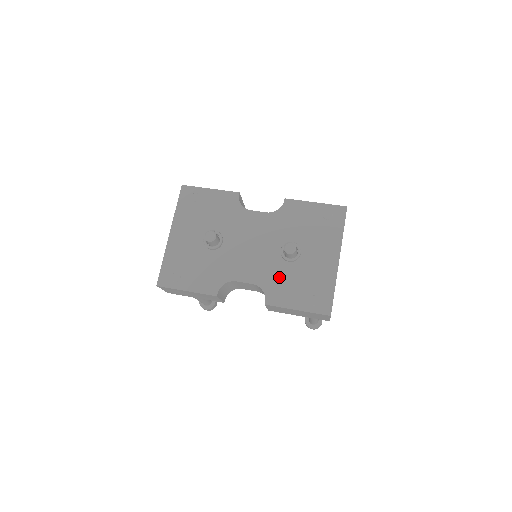
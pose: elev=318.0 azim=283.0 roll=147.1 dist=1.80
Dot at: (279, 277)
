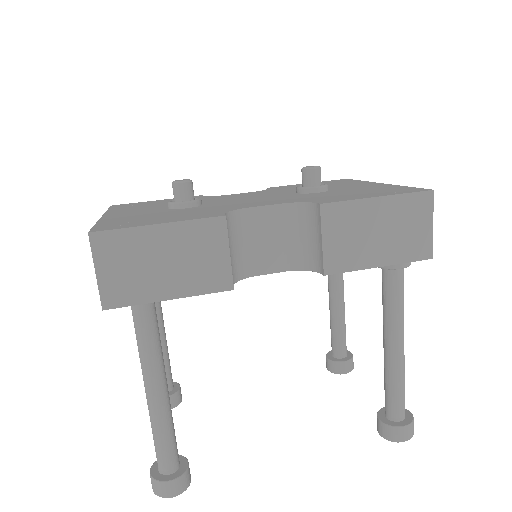
Dot at: (316, 196)
